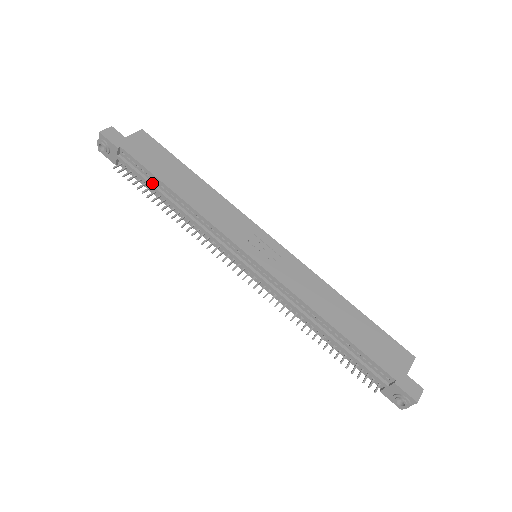
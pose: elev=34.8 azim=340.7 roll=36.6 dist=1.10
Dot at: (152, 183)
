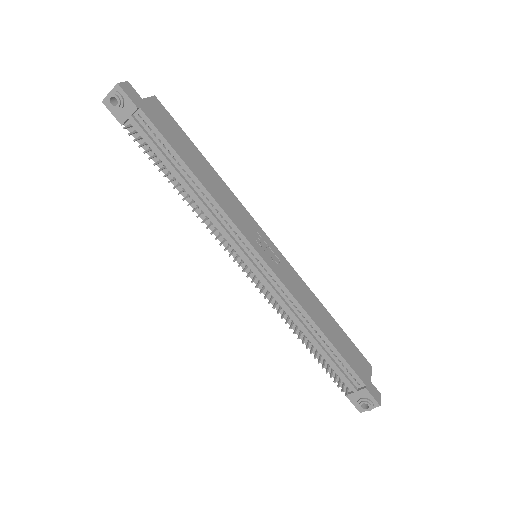
Dot at: (167, 157)
